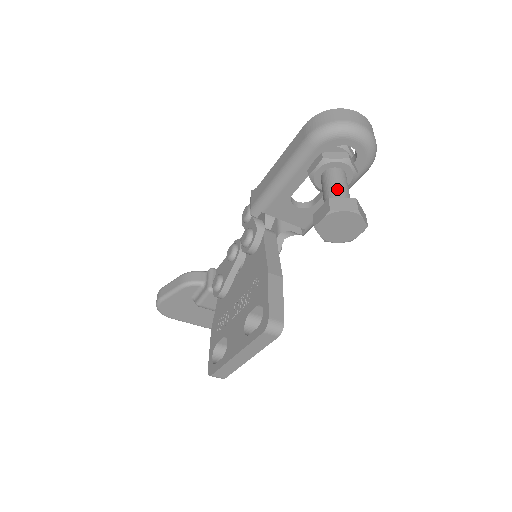
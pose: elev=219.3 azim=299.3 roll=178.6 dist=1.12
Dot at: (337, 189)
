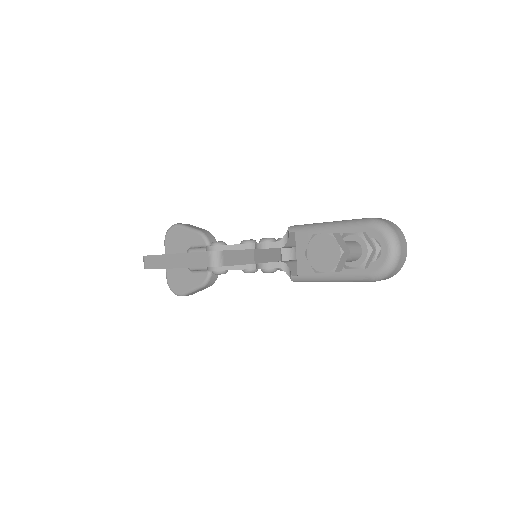
Dot at: (348, 245)
